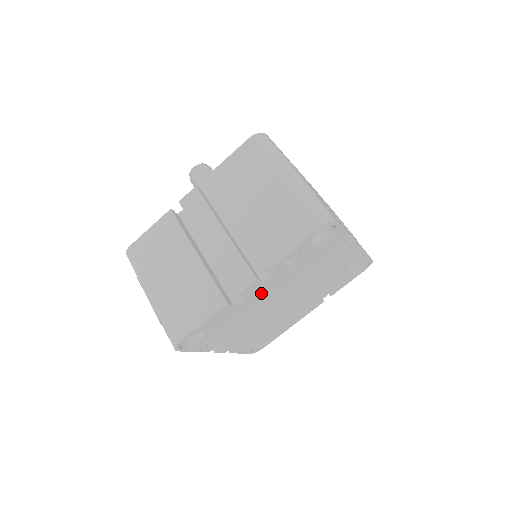
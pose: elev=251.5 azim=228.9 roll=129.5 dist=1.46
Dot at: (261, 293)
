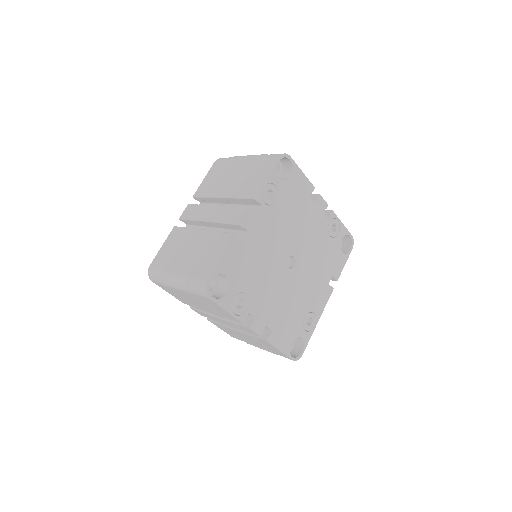
Dot at: (262, 234)
